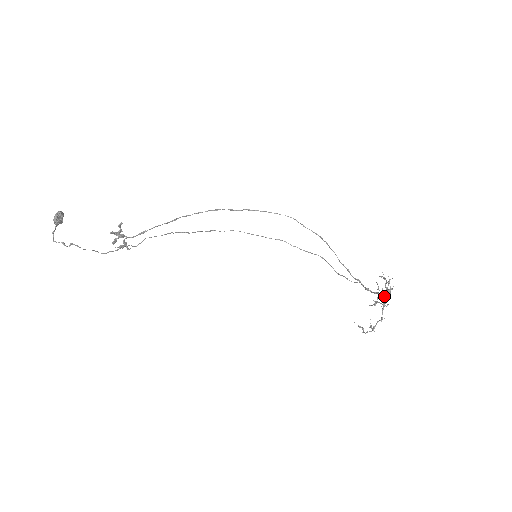
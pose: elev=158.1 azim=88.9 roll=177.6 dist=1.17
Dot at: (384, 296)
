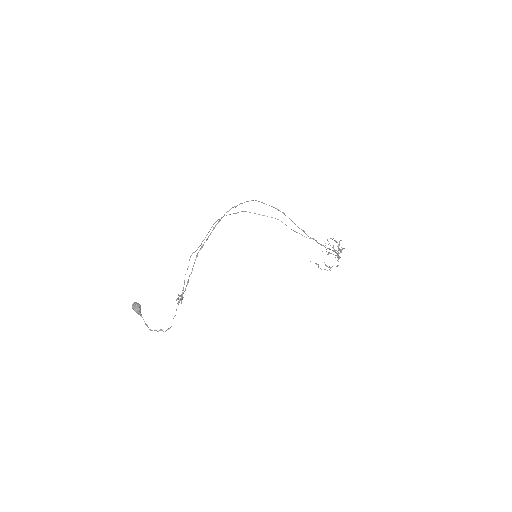
Dot at: occluded
